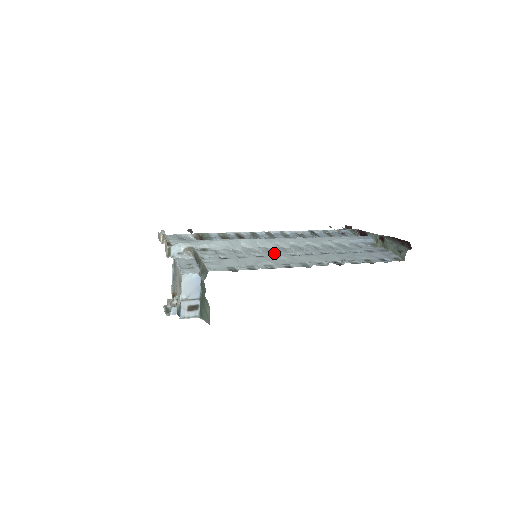
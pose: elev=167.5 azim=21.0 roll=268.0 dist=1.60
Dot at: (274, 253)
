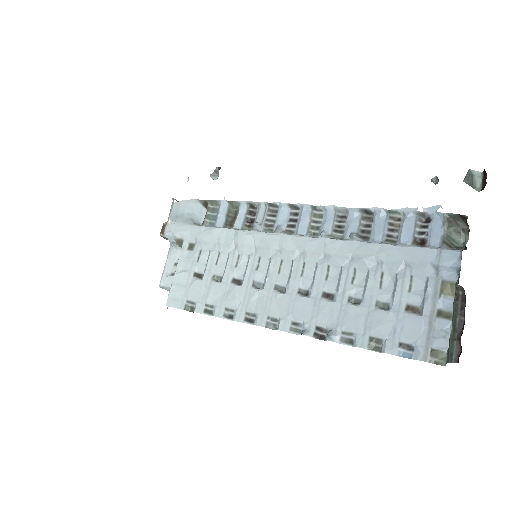
Dot at: (259, 276)
